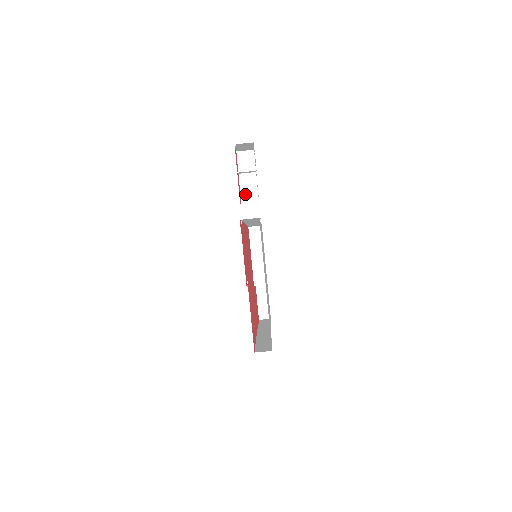
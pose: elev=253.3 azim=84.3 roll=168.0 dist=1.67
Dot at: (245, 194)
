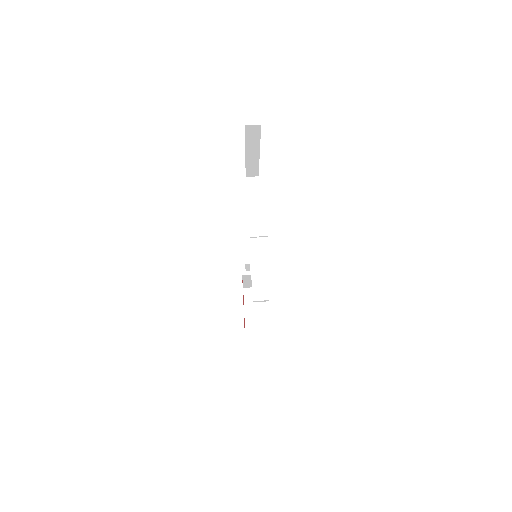
Dot at: occluded
